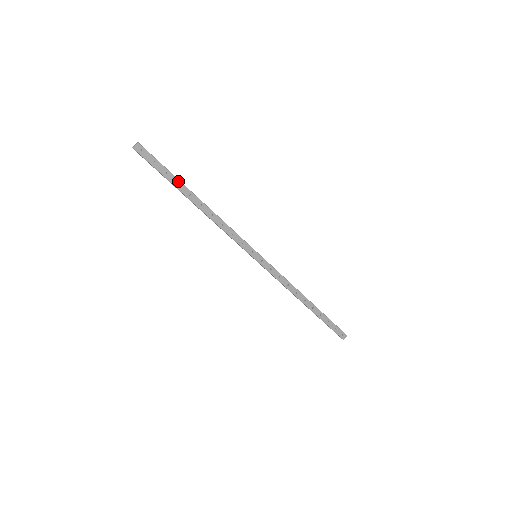
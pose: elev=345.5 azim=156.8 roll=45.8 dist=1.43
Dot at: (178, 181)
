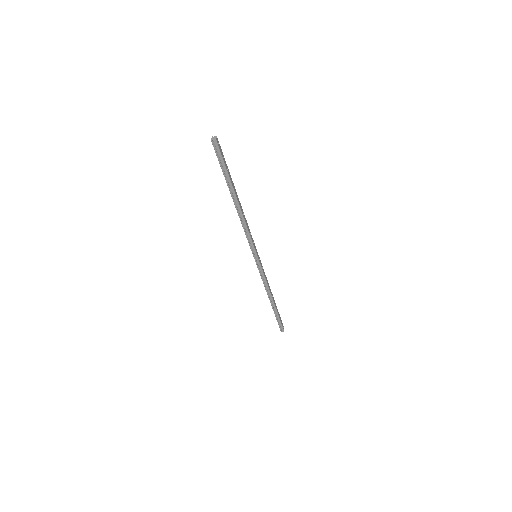
Dot at: (231, 179)
